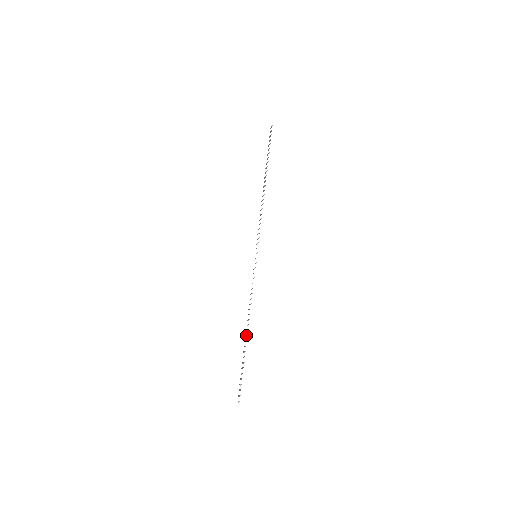
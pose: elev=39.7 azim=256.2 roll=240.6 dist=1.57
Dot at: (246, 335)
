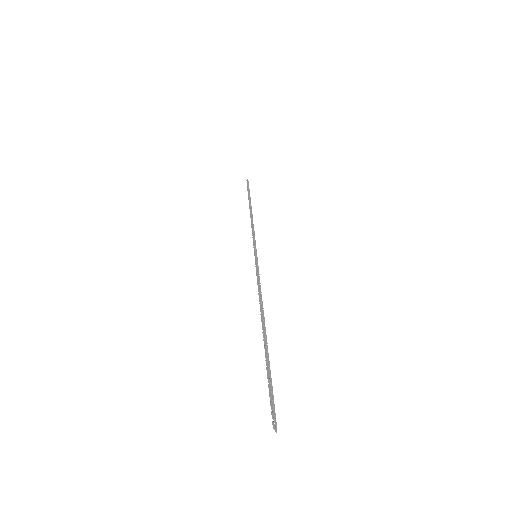
Dot at: (263, 329)
